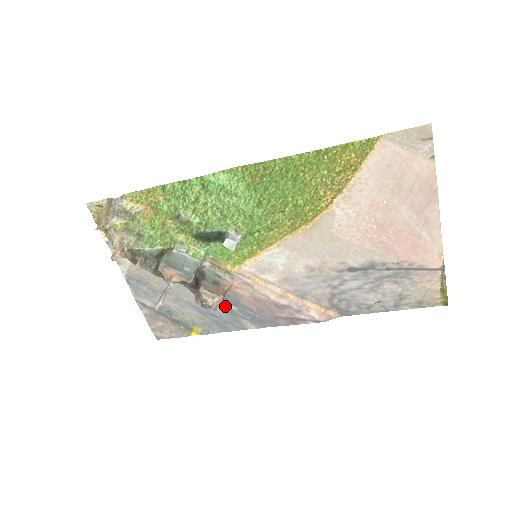
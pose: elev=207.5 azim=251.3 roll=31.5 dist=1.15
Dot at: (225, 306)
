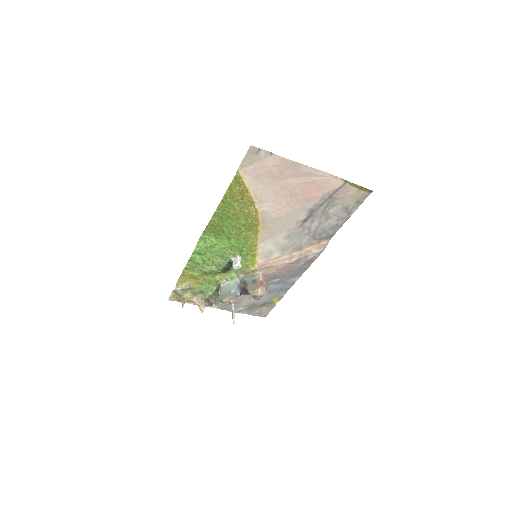
Dot at: (273, 282)
